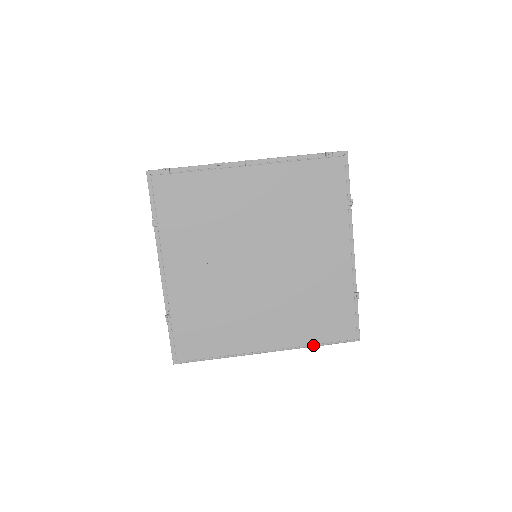
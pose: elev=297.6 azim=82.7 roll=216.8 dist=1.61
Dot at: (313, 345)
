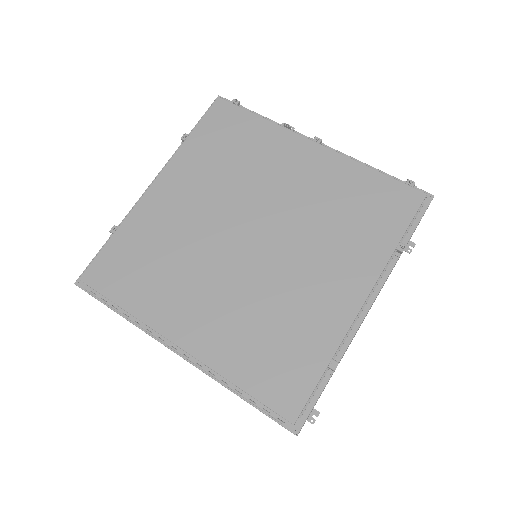
Dot at: (233, 387)
